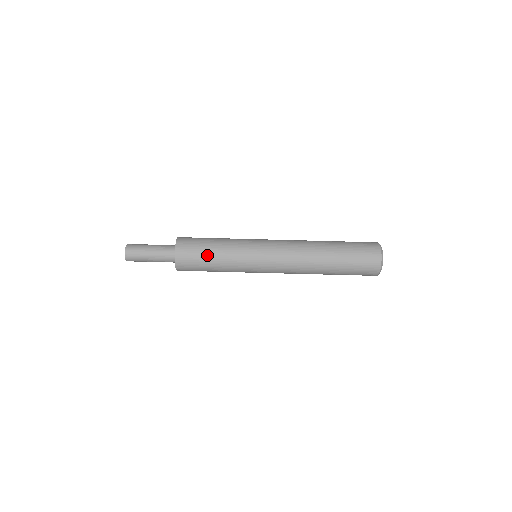
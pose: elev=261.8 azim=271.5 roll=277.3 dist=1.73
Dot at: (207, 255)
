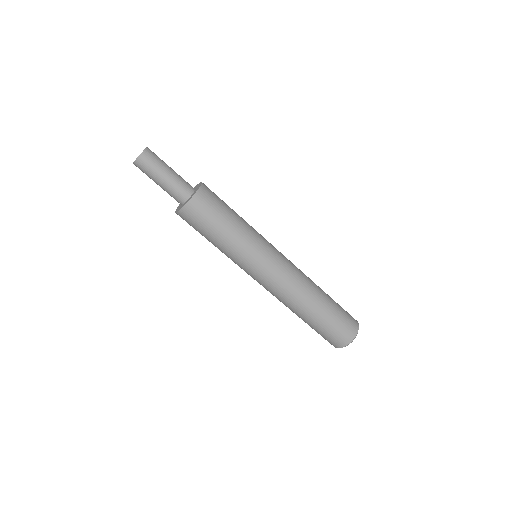
Dot at: (216, 228)
